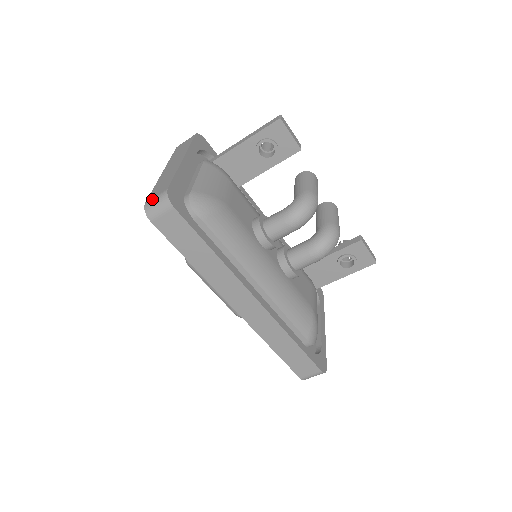
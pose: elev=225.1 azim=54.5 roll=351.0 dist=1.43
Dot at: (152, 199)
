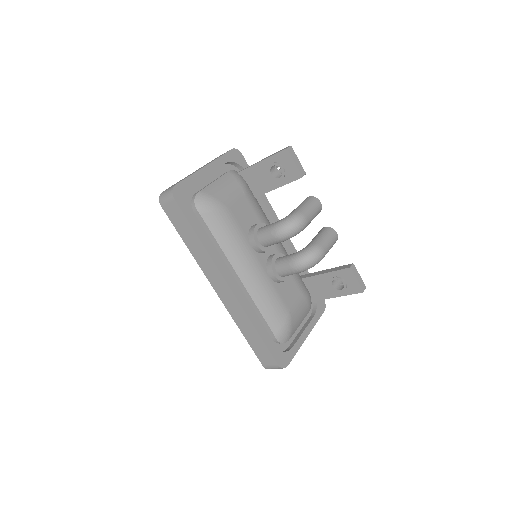
Dot at: (166, 190)
